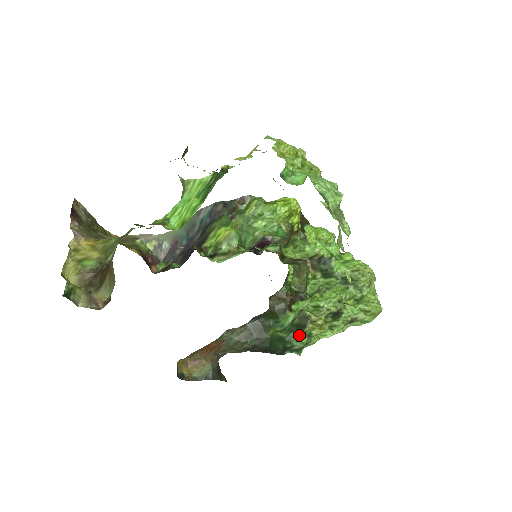
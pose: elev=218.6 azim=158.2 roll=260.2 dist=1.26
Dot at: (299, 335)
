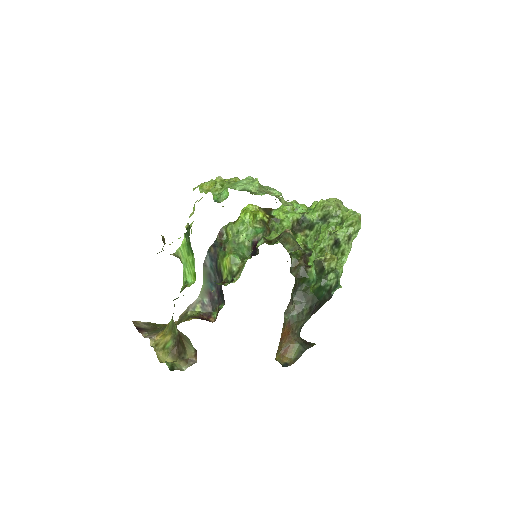
Dot at: (327, 276)
